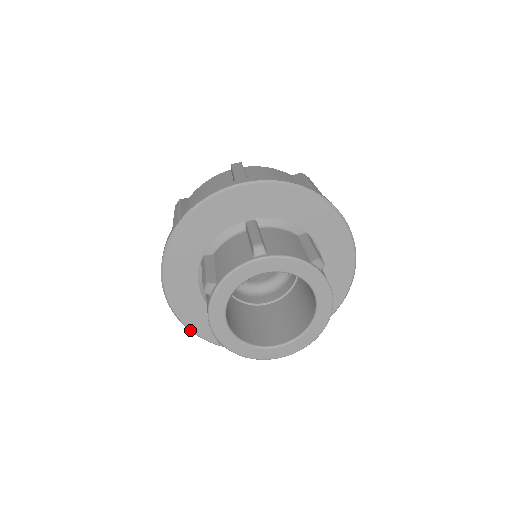
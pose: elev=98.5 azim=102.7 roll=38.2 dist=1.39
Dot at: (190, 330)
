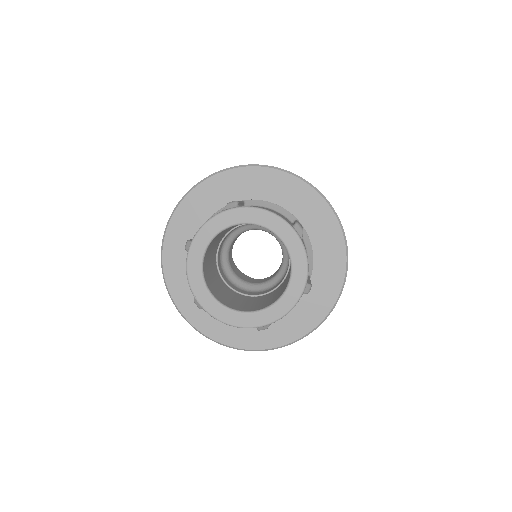
Dot at: occluded
